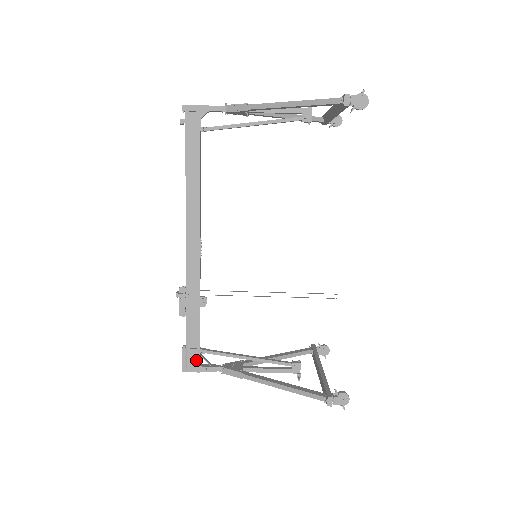
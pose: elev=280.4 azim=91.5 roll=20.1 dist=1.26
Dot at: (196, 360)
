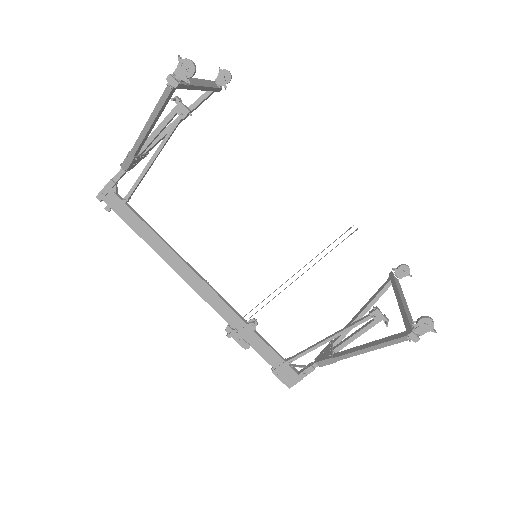
Dot at: (290, 372)
